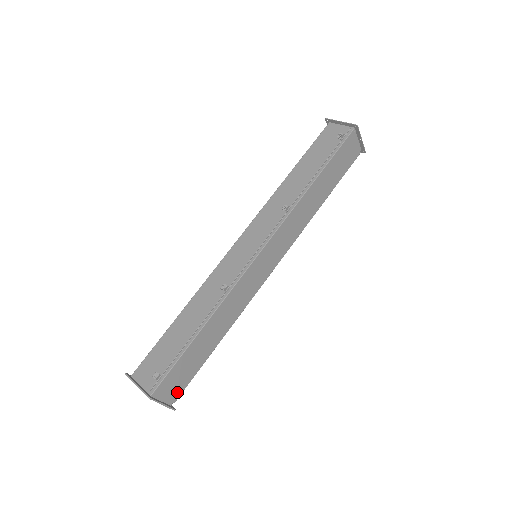
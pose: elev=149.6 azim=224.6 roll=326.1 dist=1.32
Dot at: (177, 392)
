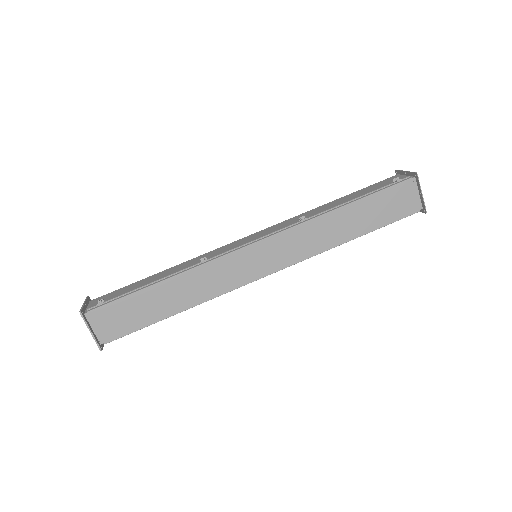
Dot at: (112, 333)
